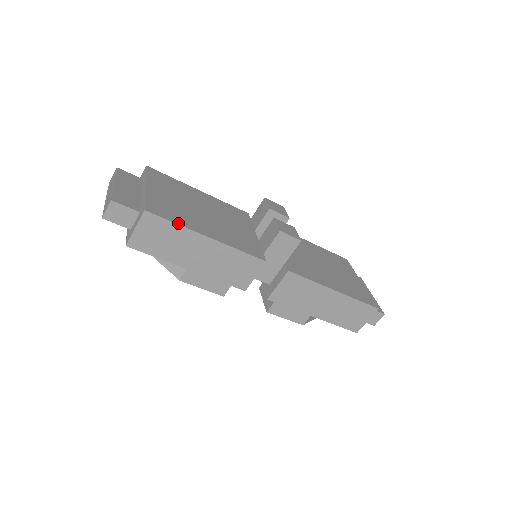
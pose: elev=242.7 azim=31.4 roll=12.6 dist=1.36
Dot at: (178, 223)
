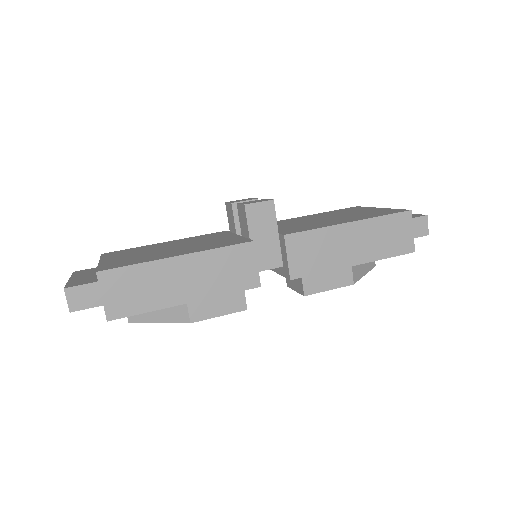
Dot at: (138, 263)
